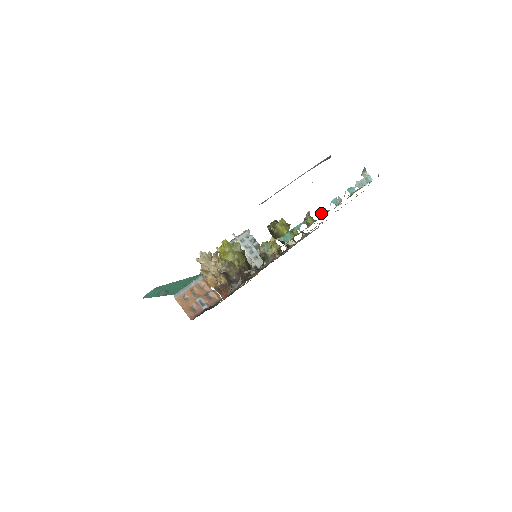
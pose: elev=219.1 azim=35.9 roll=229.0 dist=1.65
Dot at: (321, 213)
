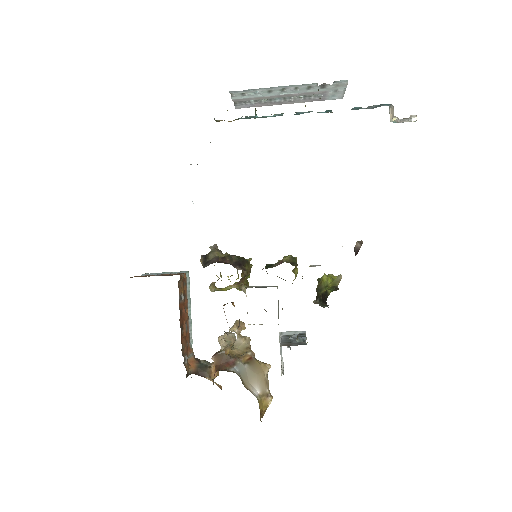
Dot at: occluded
